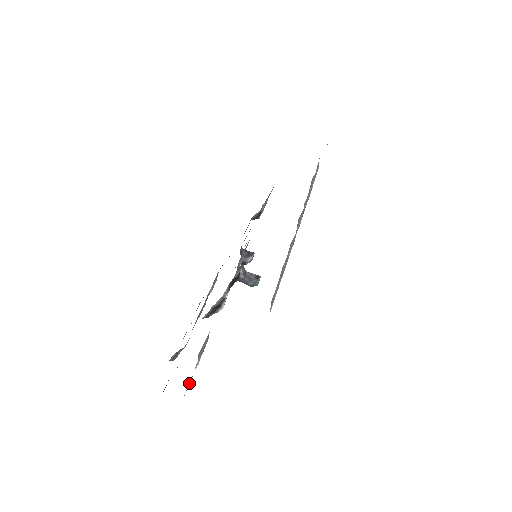
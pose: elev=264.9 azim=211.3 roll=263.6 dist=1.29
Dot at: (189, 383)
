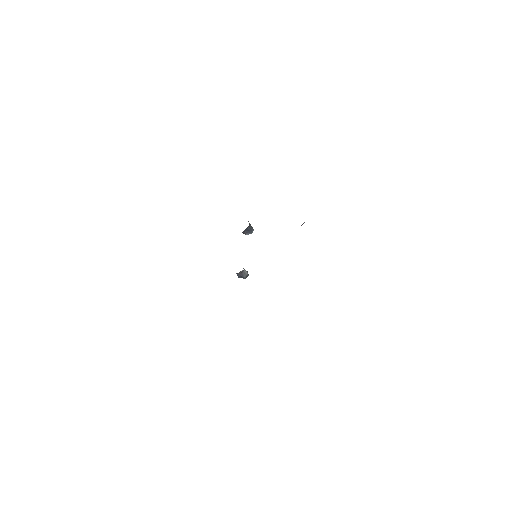
Dot at: occluded
